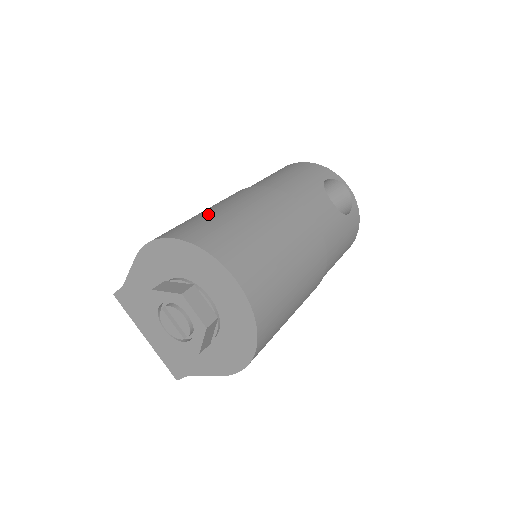
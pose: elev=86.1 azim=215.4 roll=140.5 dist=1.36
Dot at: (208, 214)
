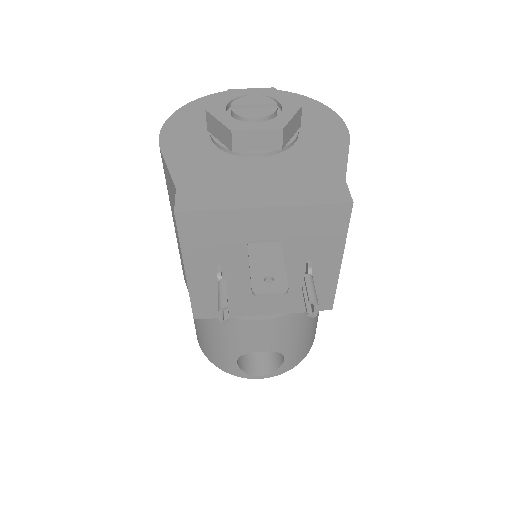
Dot at: occluded
